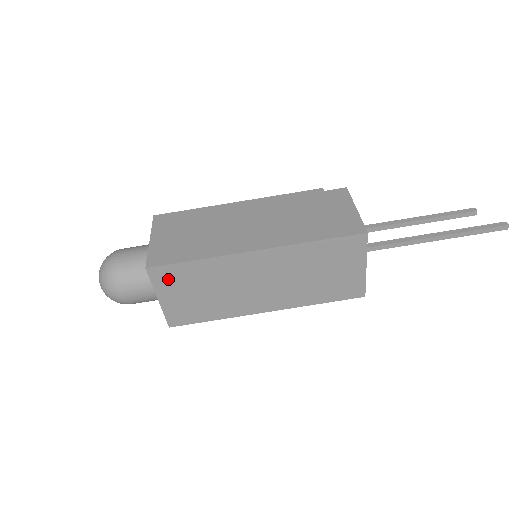
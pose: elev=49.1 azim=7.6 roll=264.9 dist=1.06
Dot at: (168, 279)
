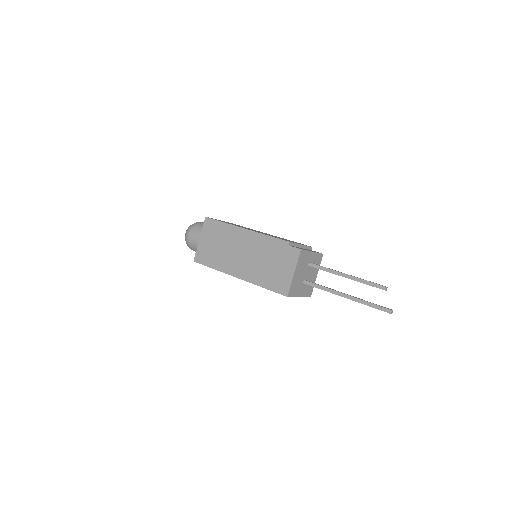
Dot at: occluded
